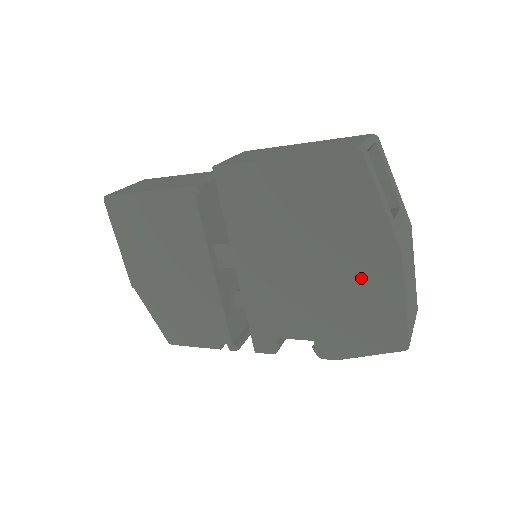
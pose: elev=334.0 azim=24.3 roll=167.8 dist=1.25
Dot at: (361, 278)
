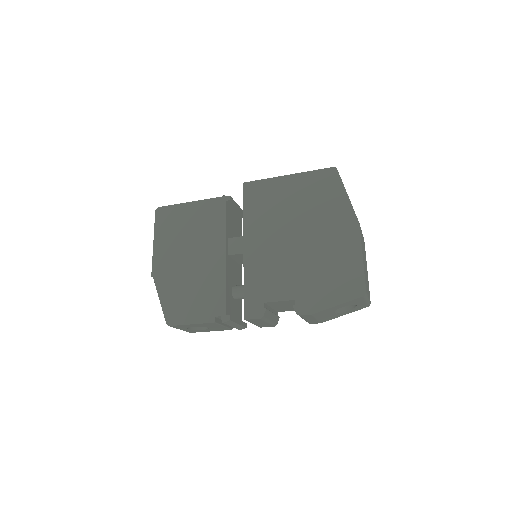
Dot at: (333, 244)
